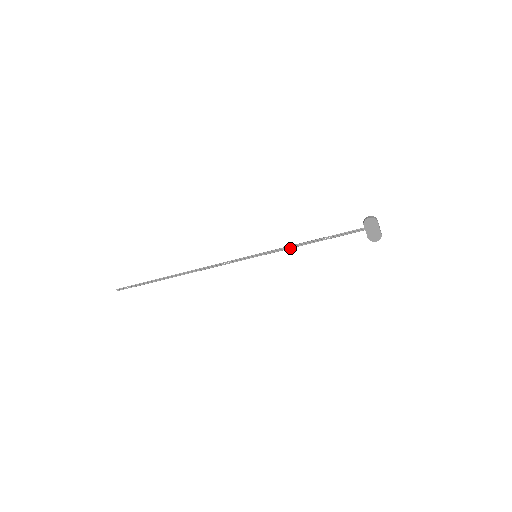
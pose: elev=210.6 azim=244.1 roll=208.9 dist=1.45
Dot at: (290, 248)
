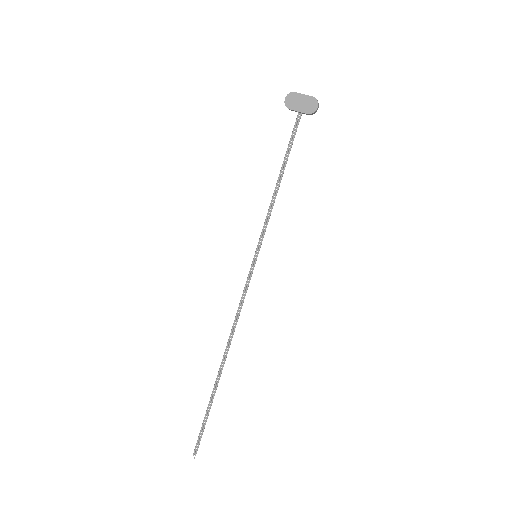
Dot at: (271, 211)
